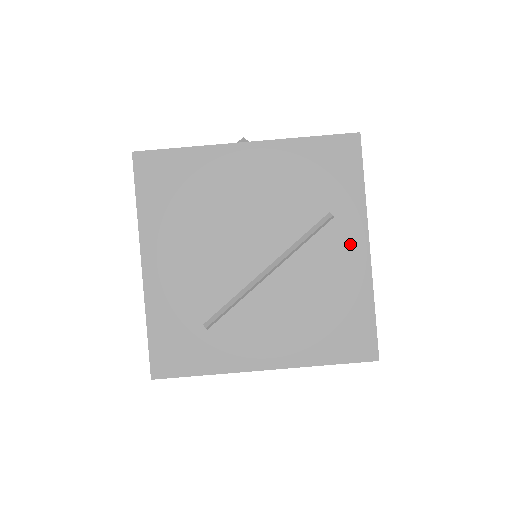
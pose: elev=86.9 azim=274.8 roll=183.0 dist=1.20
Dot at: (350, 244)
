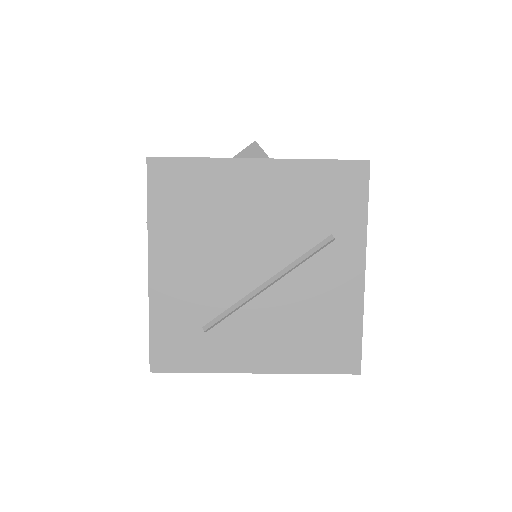
Dot at: (347, 266)
